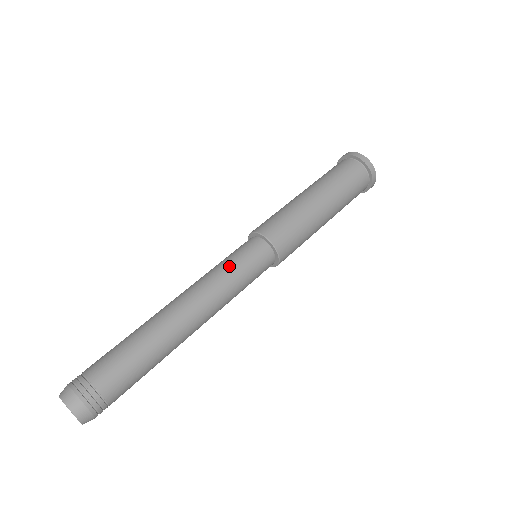
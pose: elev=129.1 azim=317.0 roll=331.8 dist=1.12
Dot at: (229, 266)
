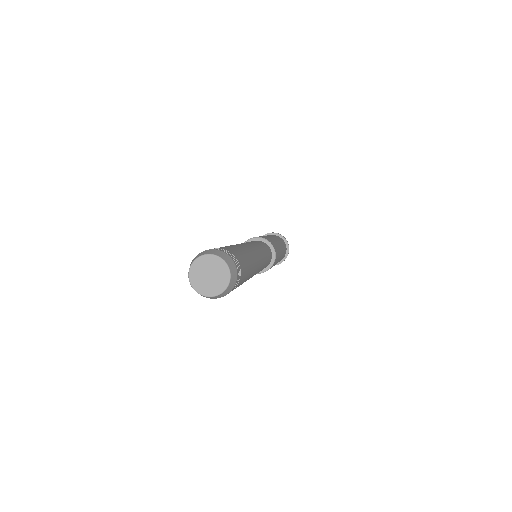
Dot at: occluded
